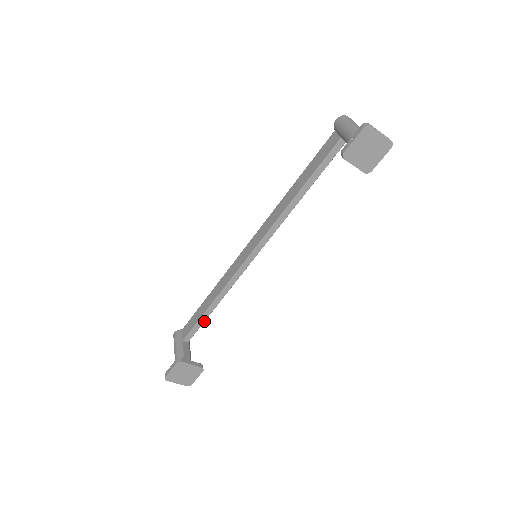
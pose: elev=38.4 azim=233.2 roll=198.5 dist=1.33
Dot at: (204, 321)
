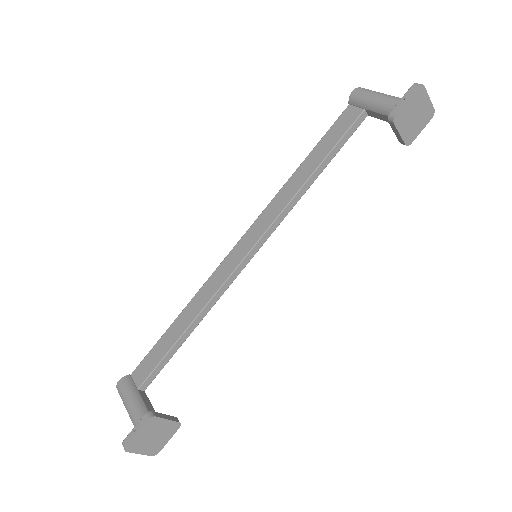
Dot at: (172, 356)
